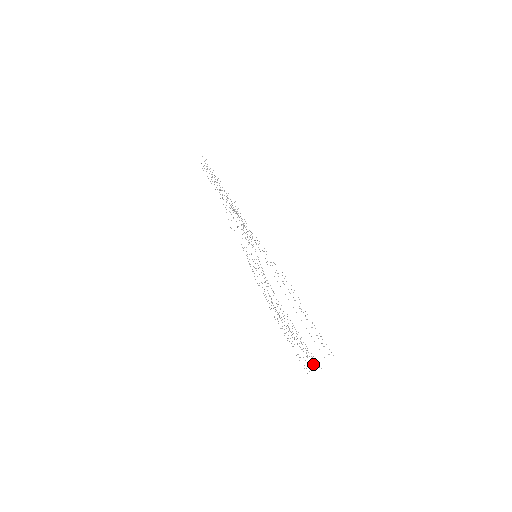
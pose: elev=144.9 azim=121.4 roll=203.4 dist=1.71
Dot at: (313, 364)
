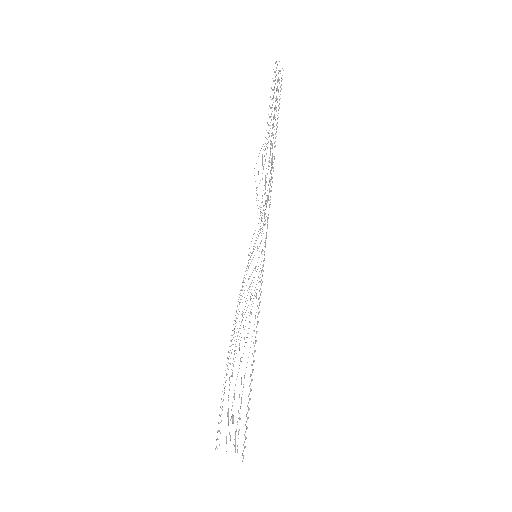
Dot at: (226, 442)
